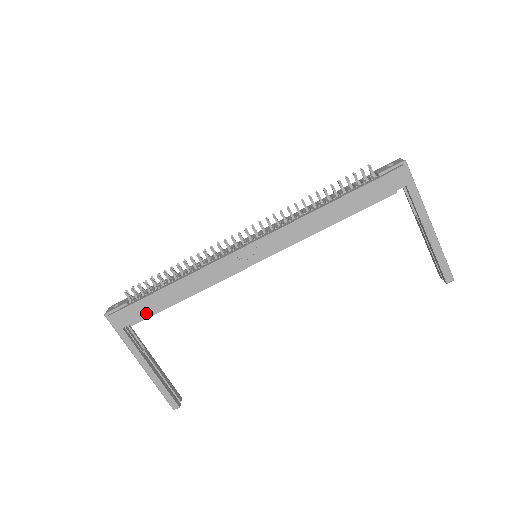
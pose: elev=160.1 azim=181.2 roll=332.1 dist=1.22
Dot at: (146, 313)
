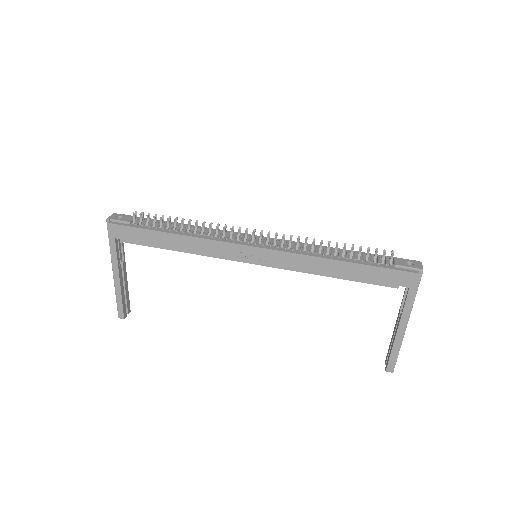
Dot at: (141, 241)
